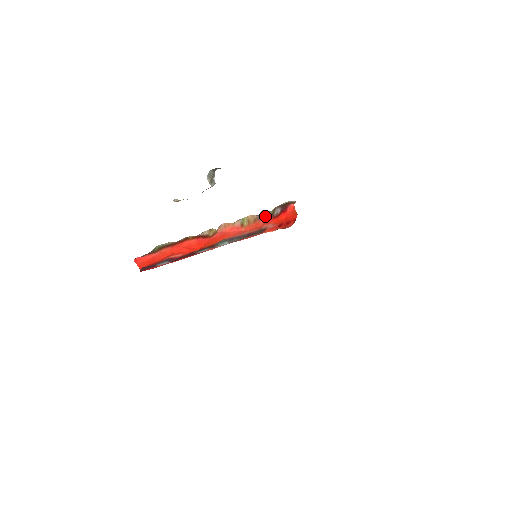
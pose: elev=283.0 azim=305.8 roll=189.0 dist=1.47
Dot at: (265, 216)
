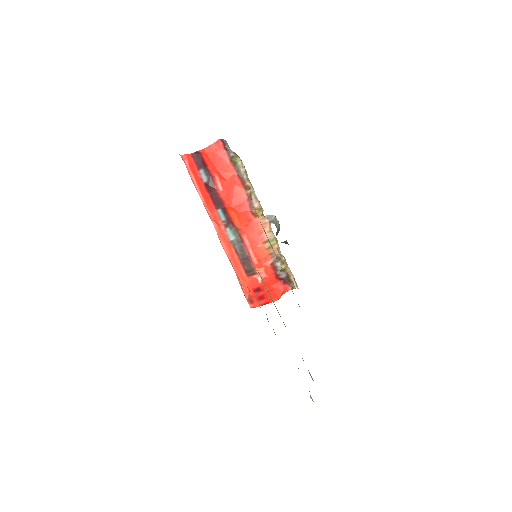
Dot at: (275, 264)
